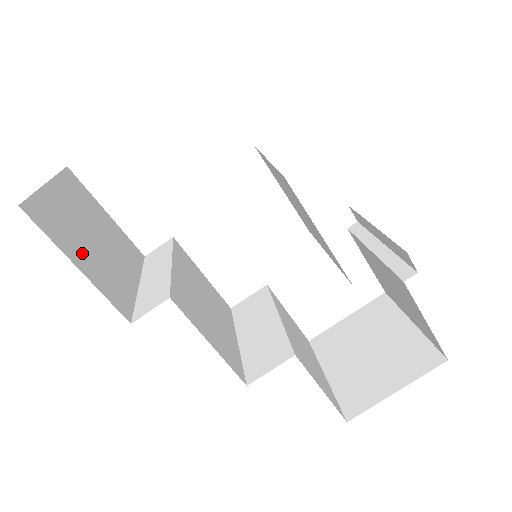
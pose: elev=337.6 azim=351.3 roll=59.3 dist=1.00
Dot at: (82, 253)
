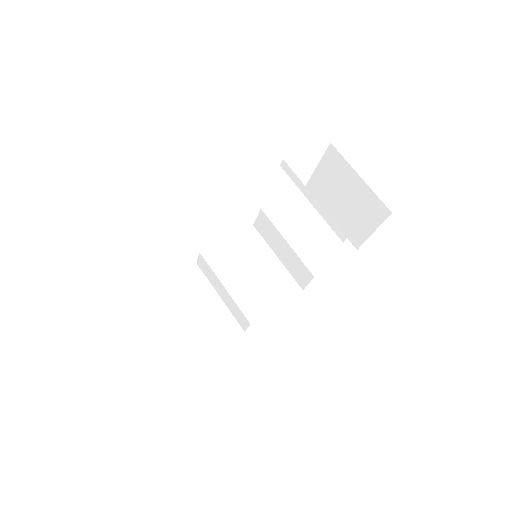
Dot at: (203, 340)
